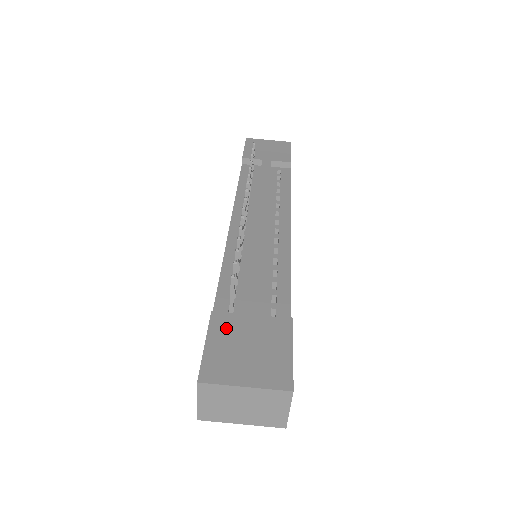
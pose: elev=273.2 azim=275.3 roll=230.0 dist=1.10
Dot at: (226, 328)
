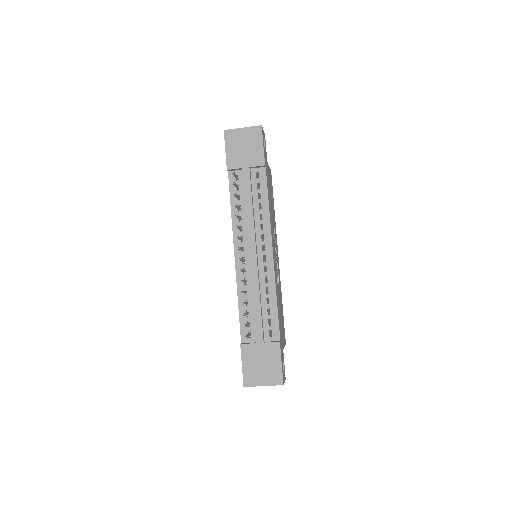
Dot at: (249, 354)
